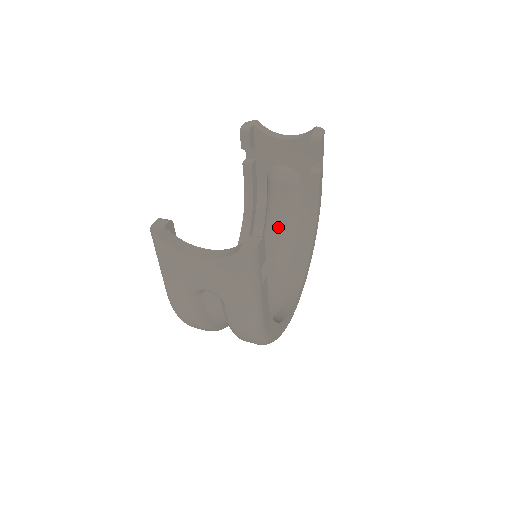
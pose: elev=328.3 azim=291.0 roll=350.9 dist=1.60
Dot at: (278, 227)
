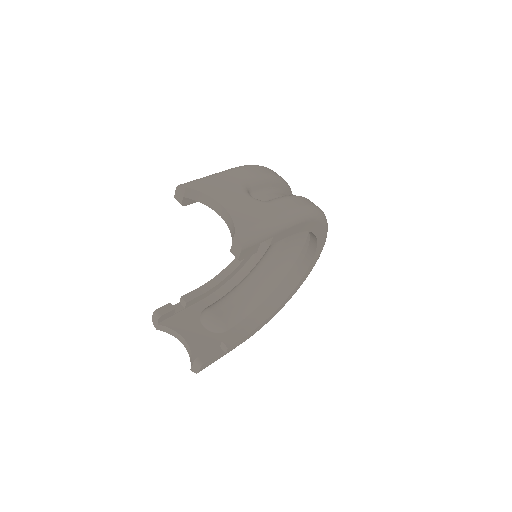
Dot at: occluded
